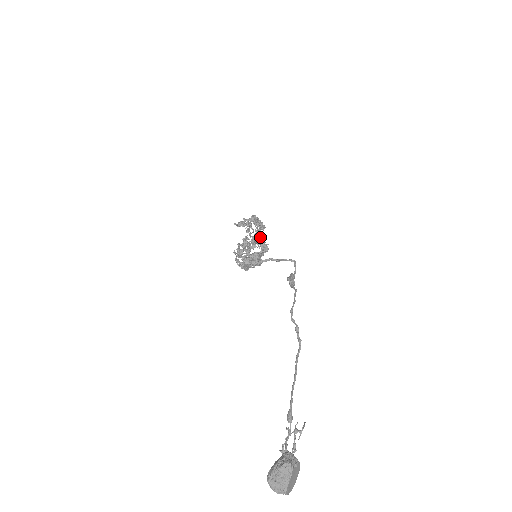
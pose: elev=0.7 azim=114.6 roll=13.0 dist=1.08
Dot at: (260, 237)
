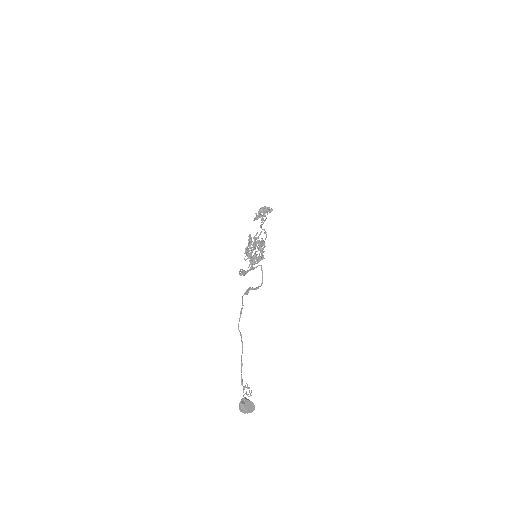
Dot at: (256, 239)
